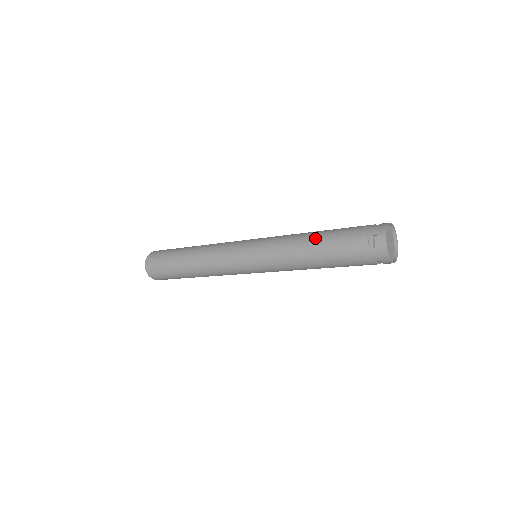
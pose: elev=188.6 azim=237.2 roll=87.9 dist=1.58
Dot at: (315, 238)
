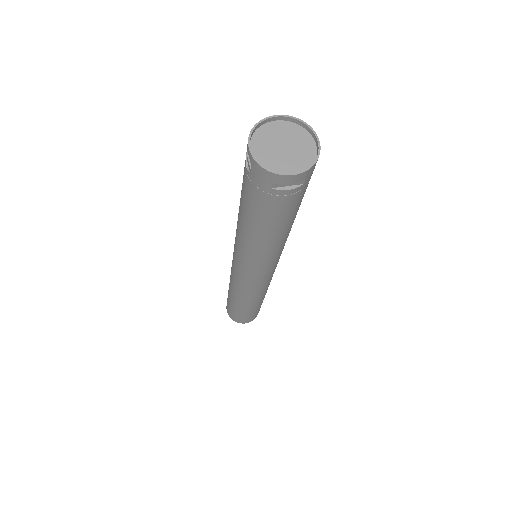
Dot at: occluded
